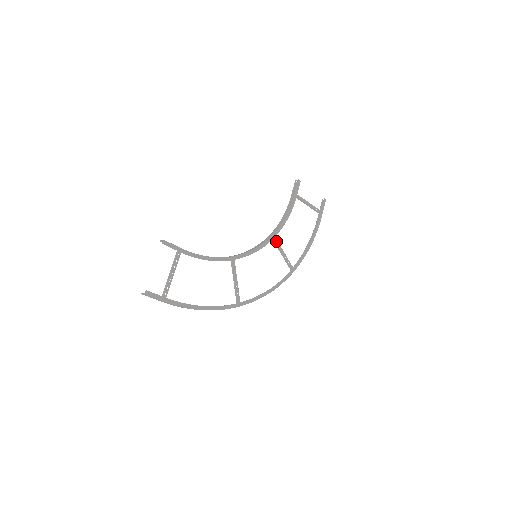
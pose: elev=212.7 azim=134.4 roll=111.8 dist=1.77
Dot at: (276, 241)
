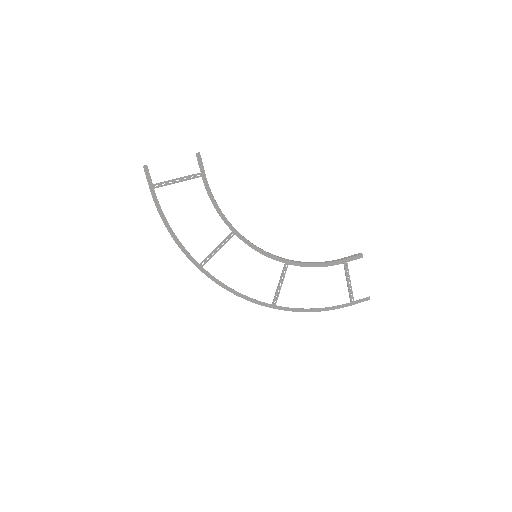
Dot at: (286, 268)
